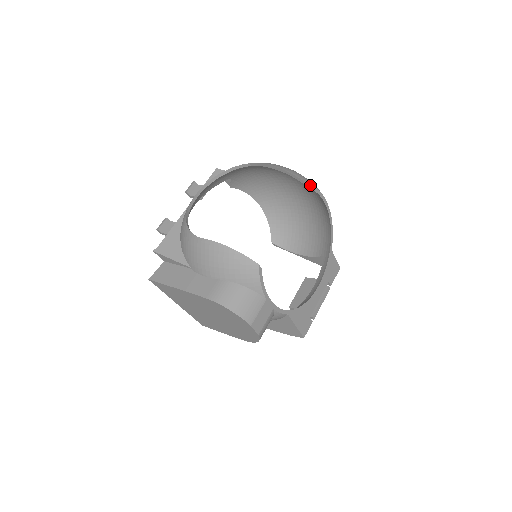
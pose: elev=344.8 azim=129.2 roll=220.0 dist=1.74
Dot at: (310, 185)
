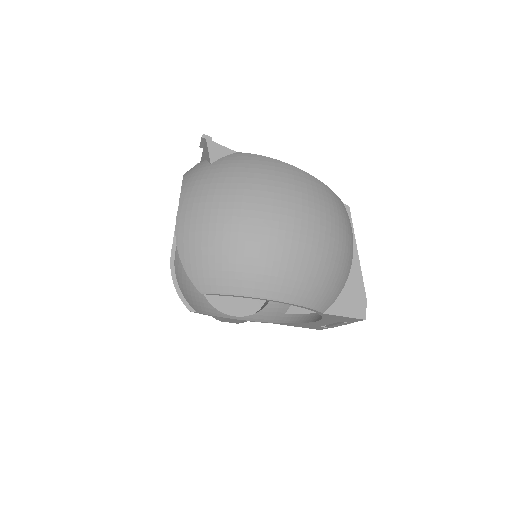
Dot at: (206, 293)
